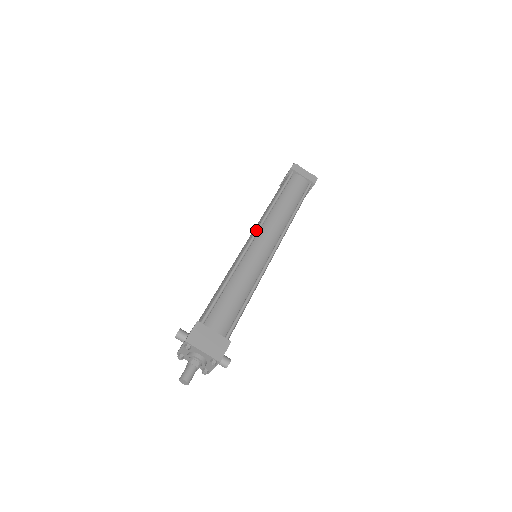
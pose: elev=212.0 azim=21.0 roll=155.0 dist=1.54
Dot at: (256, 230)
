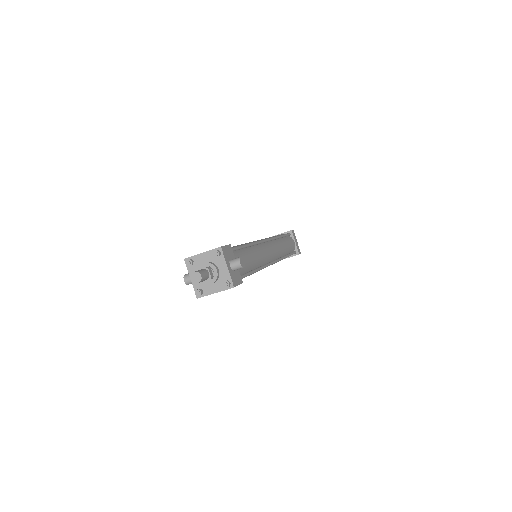
Dot at: occluded
